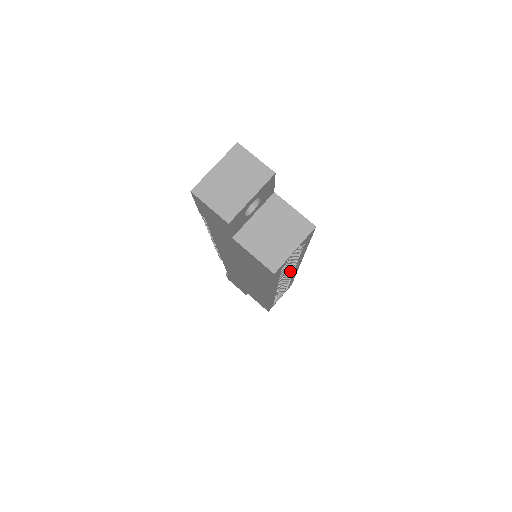
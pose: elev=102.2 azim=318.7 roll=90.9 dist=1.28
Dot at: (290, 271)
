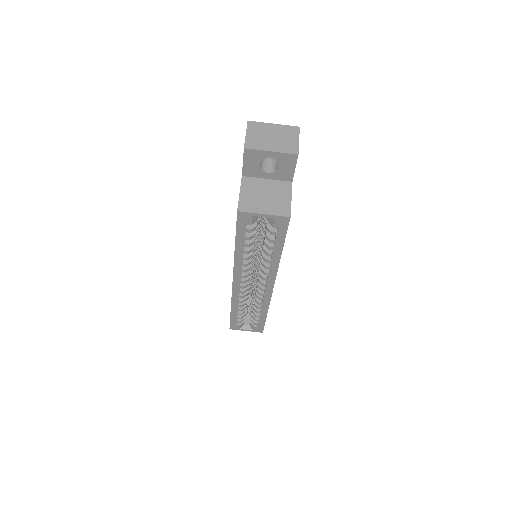
Dot at: (262, 281)
